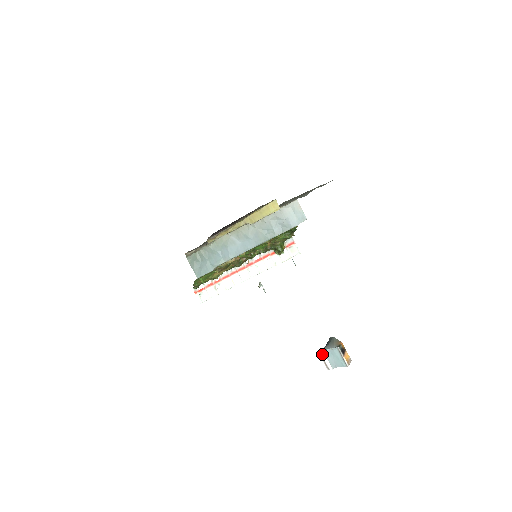
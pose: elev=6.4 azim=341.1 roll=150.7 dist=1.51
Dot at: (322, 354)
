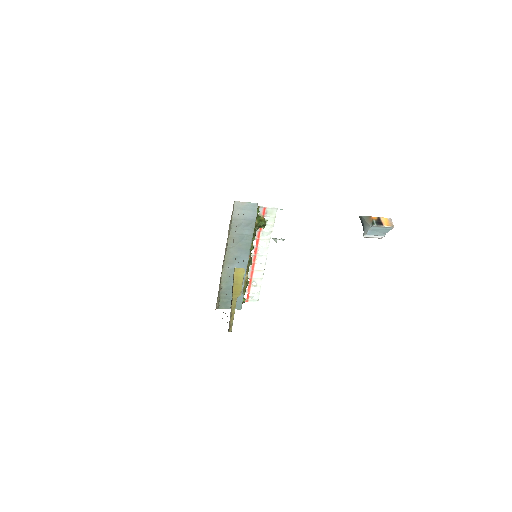
Dot at: (367, 237)
